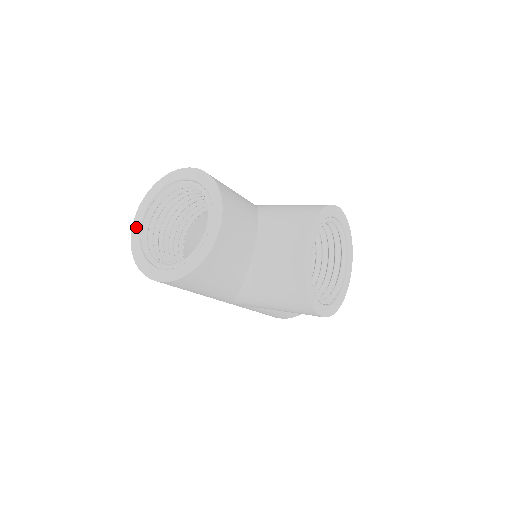
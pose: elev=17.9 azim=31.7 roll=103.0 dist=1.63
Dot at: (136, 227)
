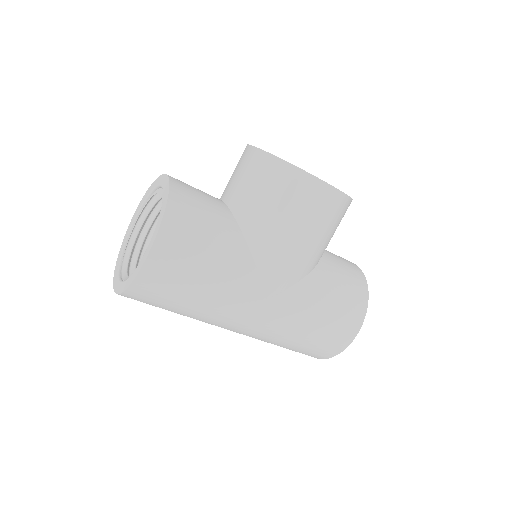
Dot at: (116, 284)
